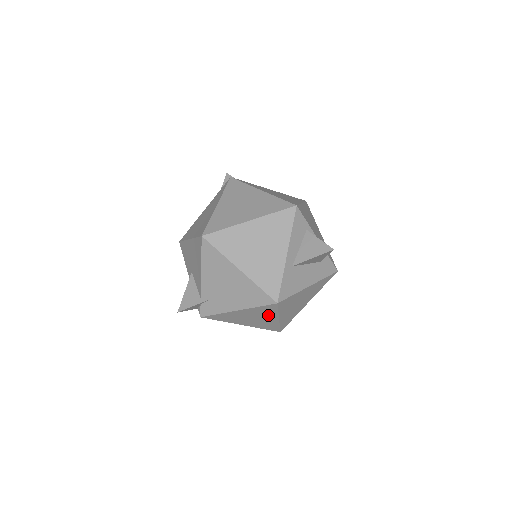
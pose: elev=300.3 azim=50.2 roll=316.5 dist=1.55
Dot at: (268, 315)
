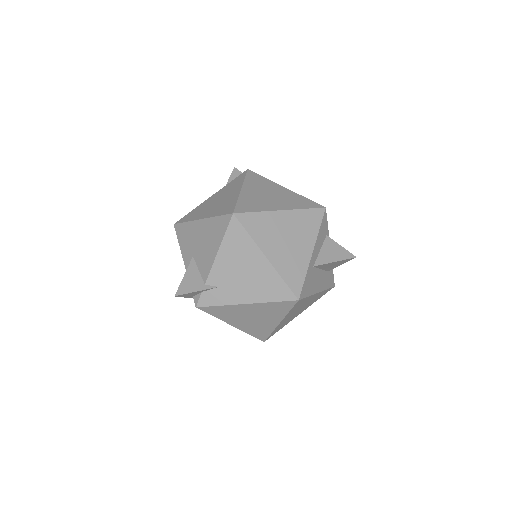
Dot at: (273, 316)
